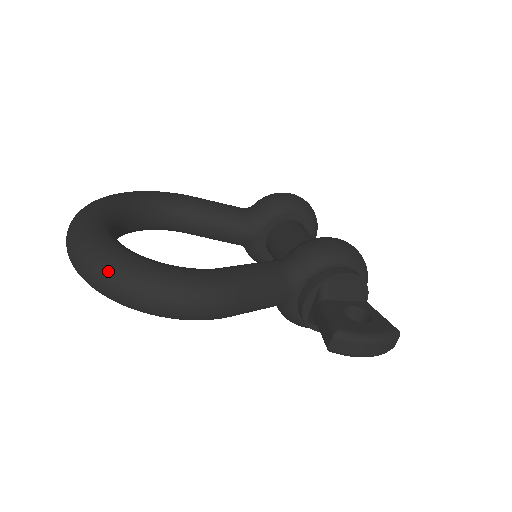
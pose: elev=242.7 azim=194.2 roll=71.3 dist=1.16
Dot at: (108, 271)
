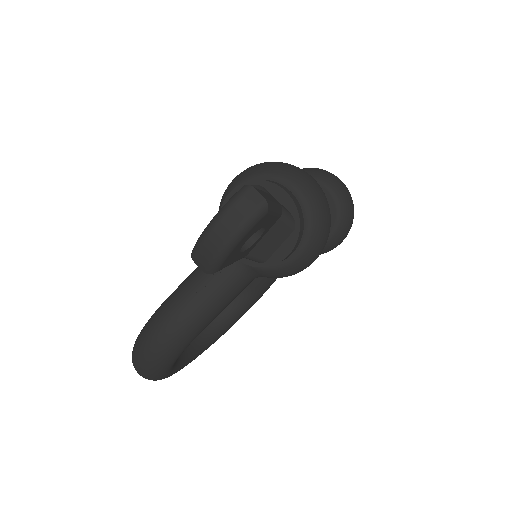
Dot at: occluded
